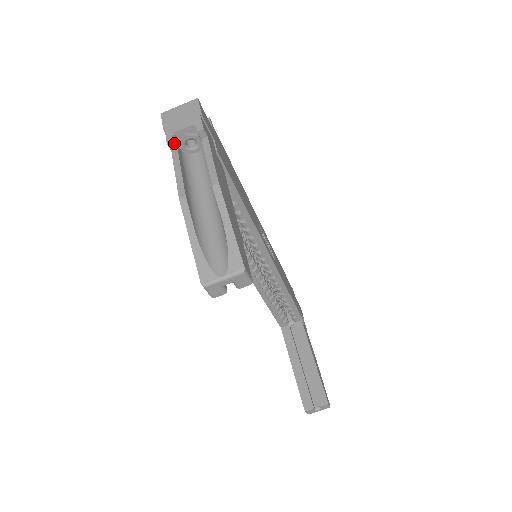
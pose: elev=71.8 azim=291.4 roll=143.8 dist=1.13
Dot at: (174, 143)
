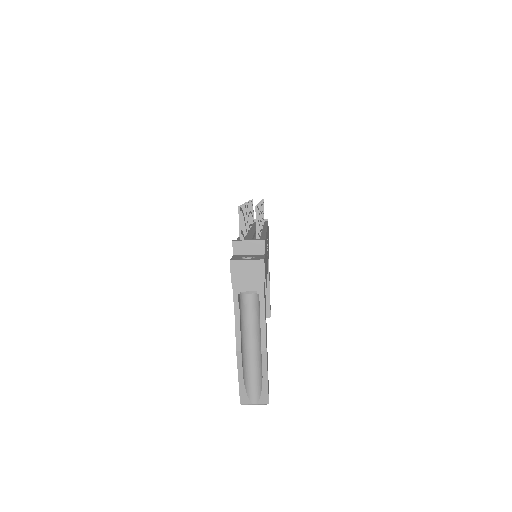
Dot at: (238, 300)
